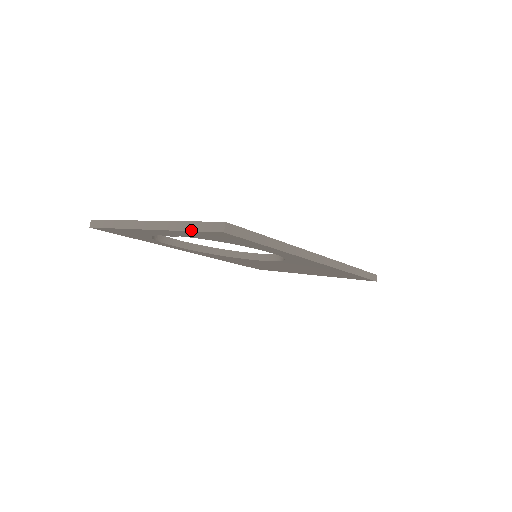
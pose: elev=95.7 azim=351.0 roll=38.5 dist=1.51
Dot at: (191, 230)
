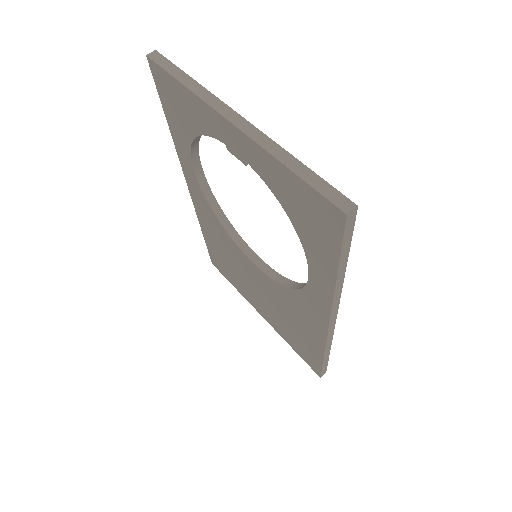
Dot at: (299, 174)
